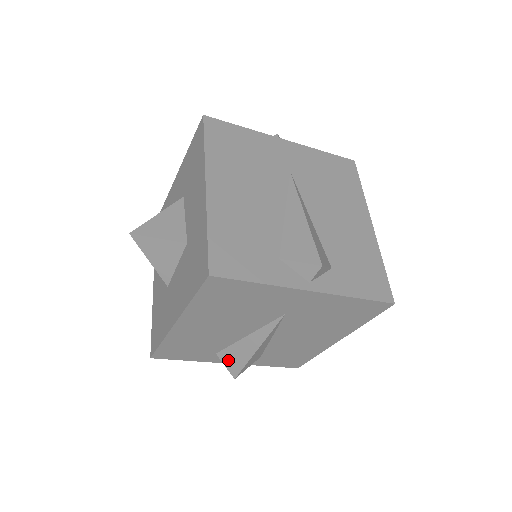
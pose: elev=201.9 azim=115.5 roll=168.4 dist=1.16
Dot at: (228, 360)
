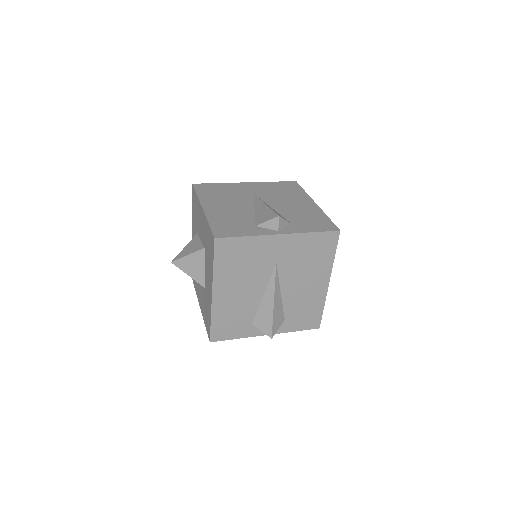
Dot at: occluded
